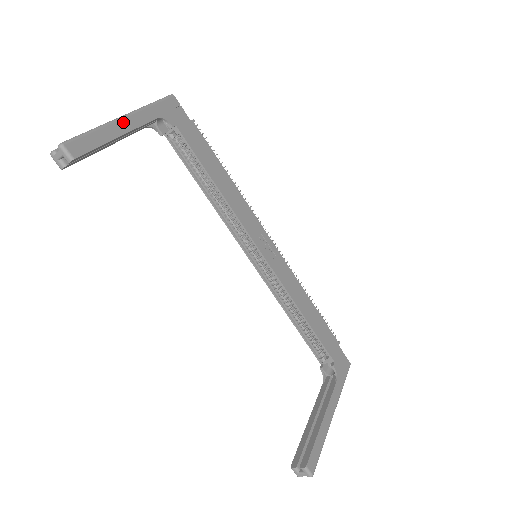
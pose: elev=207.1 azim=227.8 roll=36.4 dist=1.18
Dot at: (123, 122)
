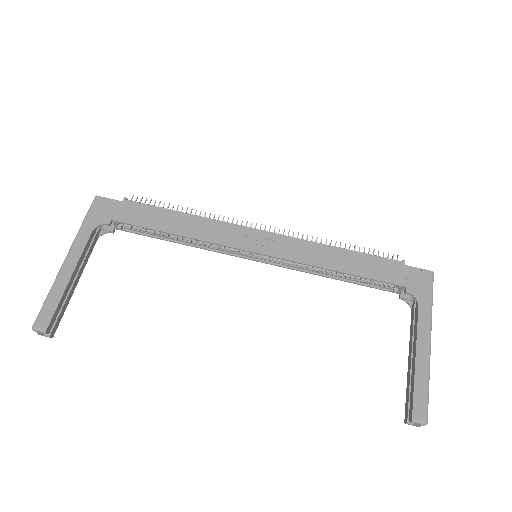
Dot at: (67, 264)
